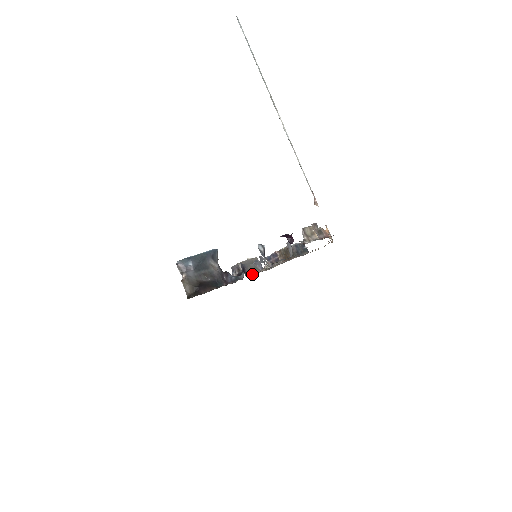
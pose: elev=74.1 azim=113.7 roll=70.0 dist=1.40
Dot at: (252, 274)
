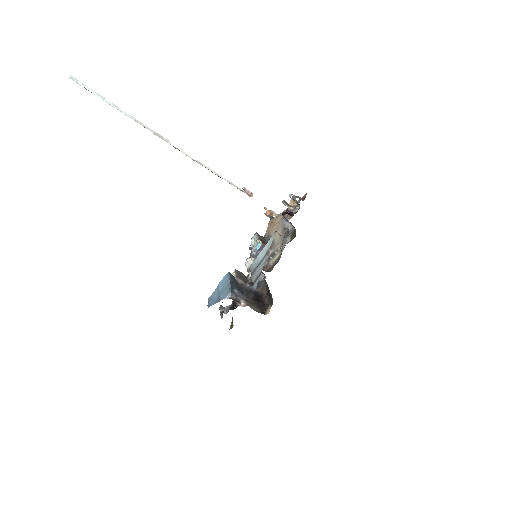
Dot at: (266, 270)
